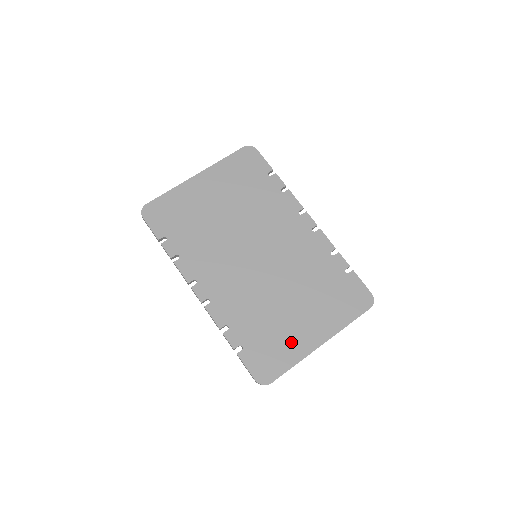
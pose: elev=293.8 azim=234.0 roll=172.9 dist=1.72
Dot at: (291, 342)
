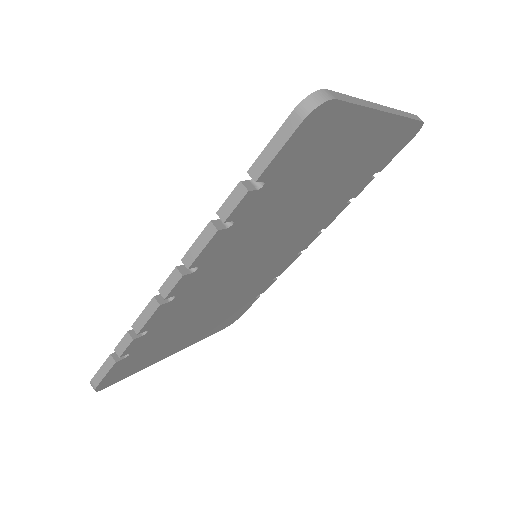
Dot at: occluded
